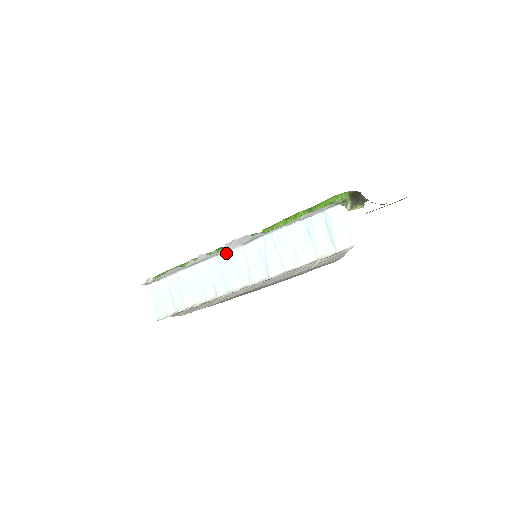
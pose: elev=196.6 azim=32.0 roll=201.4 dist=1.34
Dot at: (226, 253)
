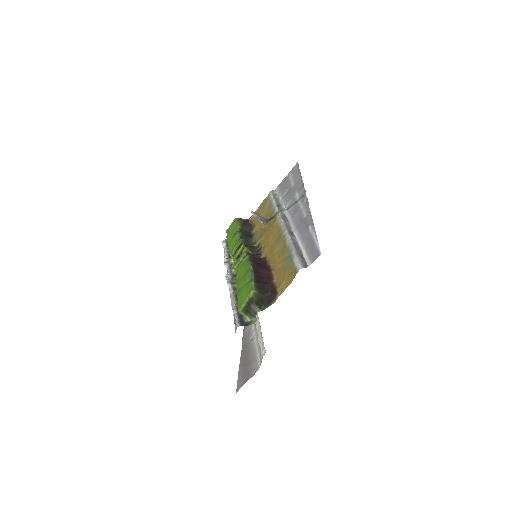
Dot at: occluded
